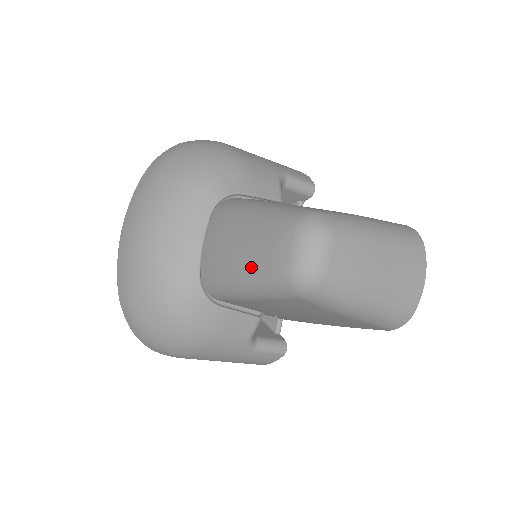
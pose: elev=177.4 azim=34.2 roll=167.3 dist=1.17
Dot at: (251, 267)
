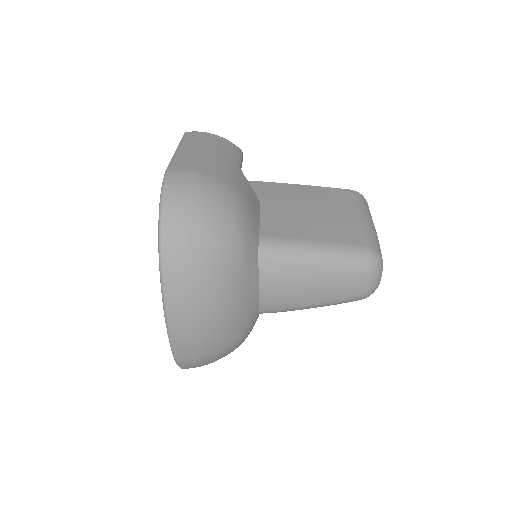
Dot at: (329, 299)
